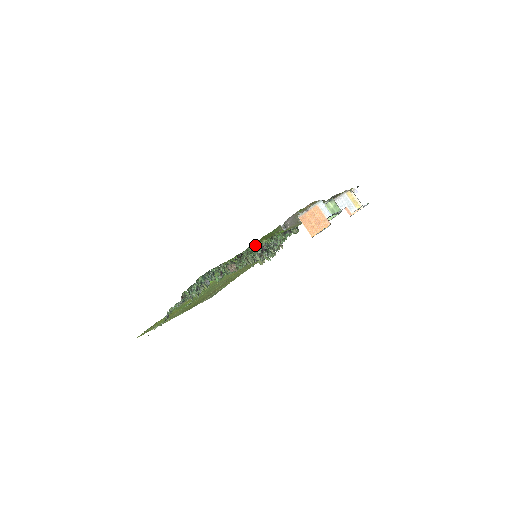
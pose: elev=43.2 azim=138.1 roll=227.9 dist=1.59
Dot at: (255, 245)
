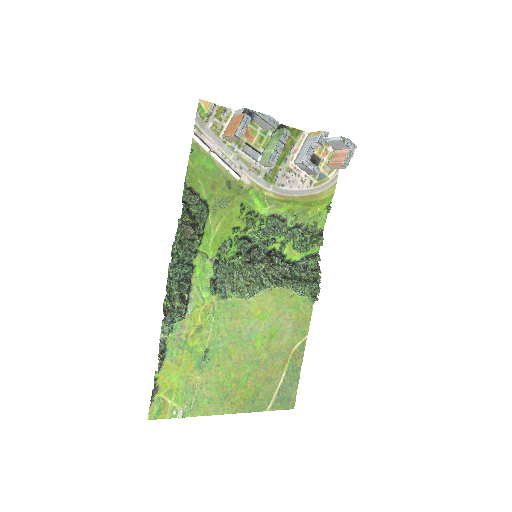
Dot at: (213, 207)
